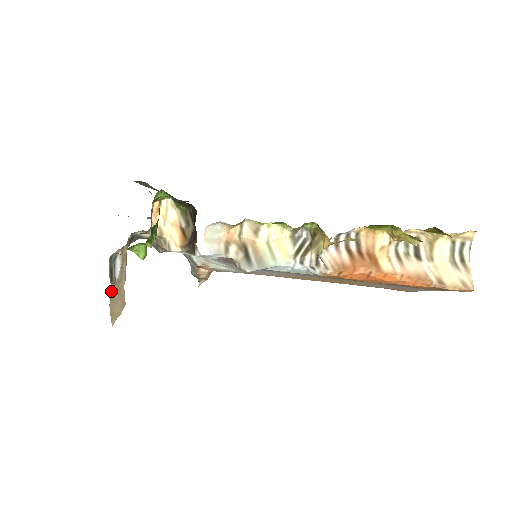
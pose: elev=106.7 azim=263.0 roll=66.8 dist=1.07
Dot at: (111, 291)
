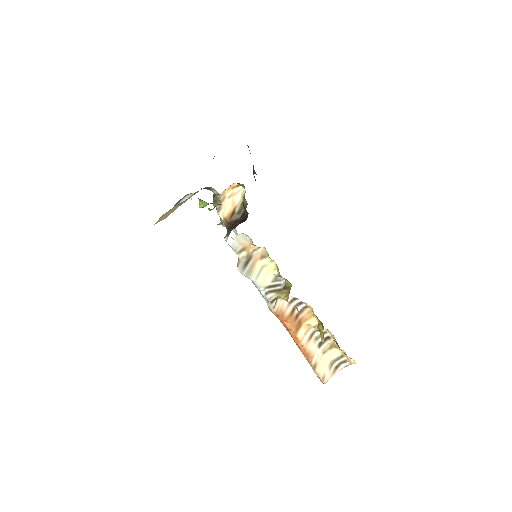
Dot at: occluded
